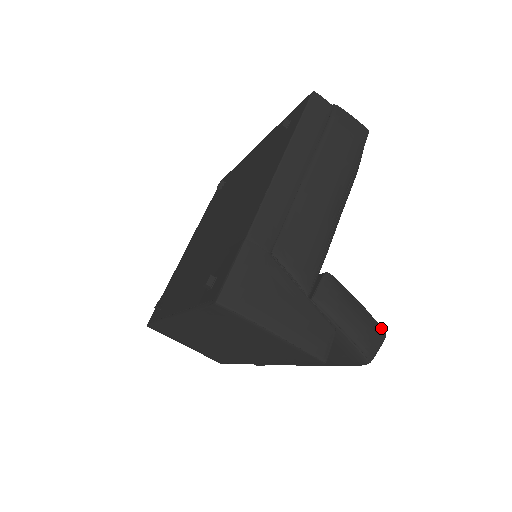
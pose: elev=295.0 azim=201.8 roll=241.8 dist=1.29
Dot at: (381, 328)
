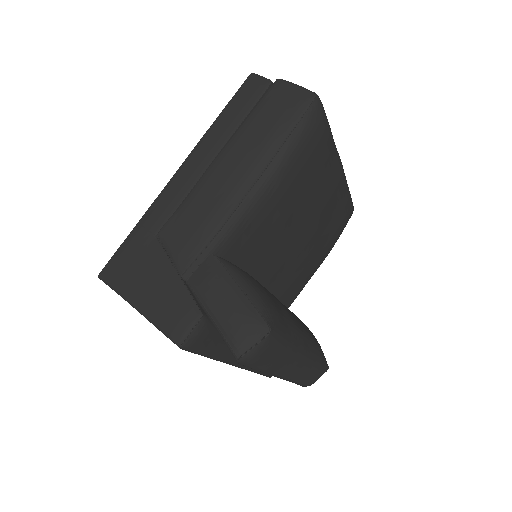
Dot at: (265, 322)
